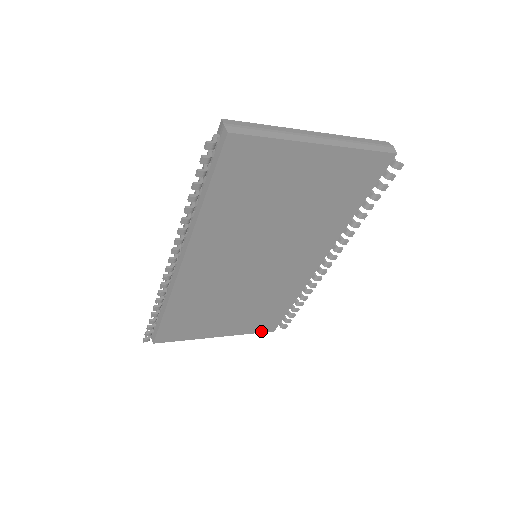
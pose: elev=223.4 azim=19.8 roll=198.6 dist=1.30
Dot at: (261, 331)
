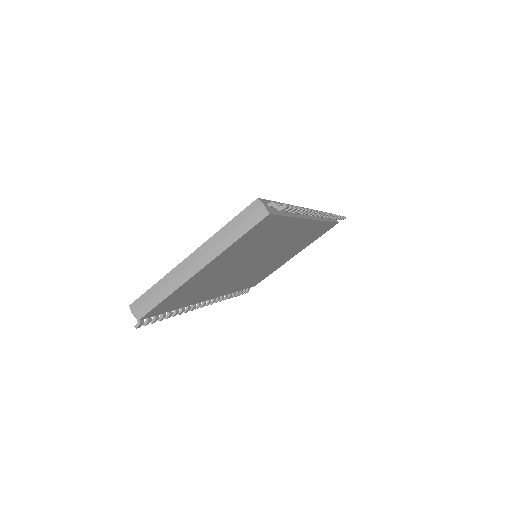
Dot at: (326, 231)
